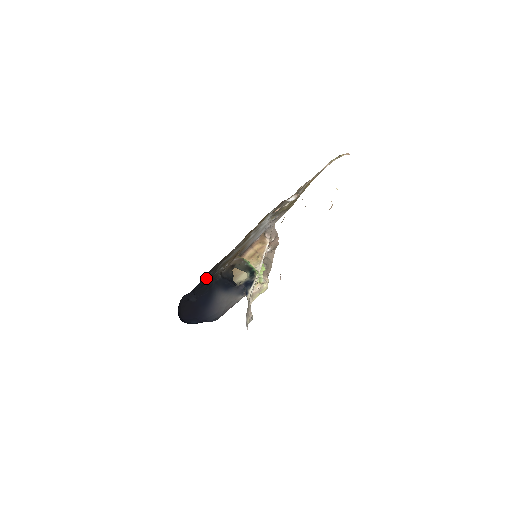
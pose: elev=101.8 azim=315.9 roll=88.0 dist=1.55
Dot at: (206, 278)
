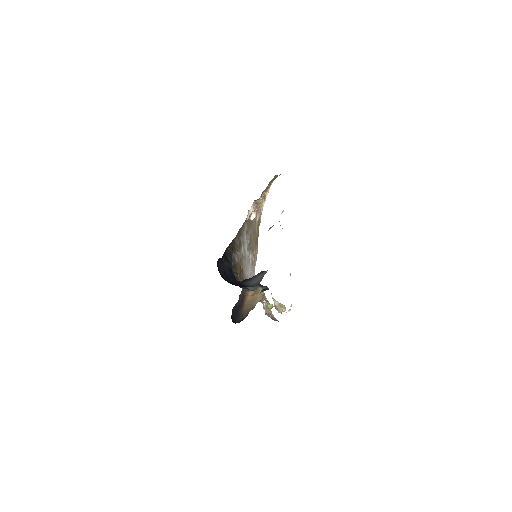
Dot at: occluded
